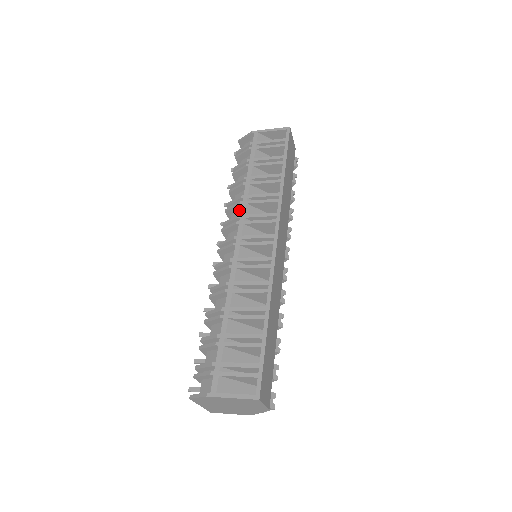
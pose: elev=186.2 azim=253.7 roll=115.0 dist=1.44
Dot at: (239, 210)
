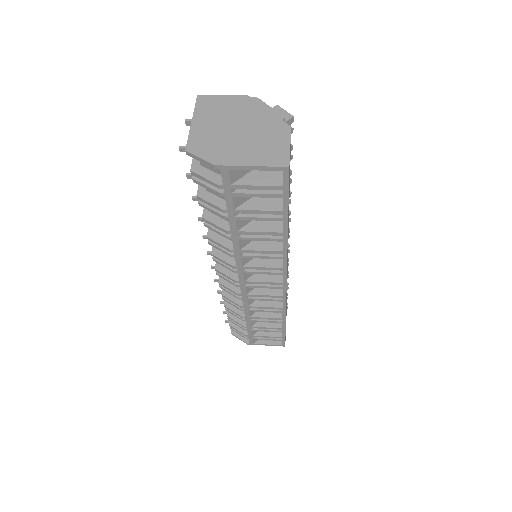
Dot at: occluded
